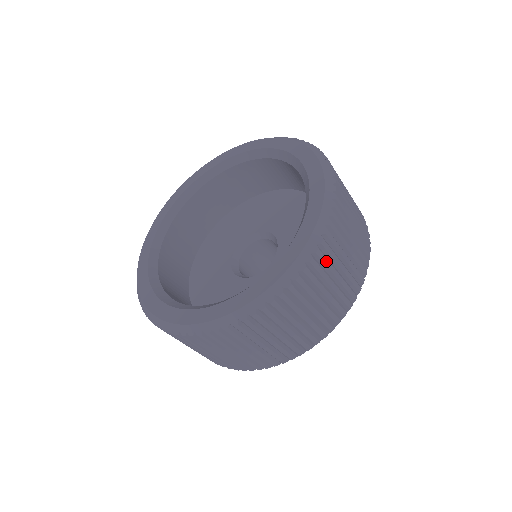
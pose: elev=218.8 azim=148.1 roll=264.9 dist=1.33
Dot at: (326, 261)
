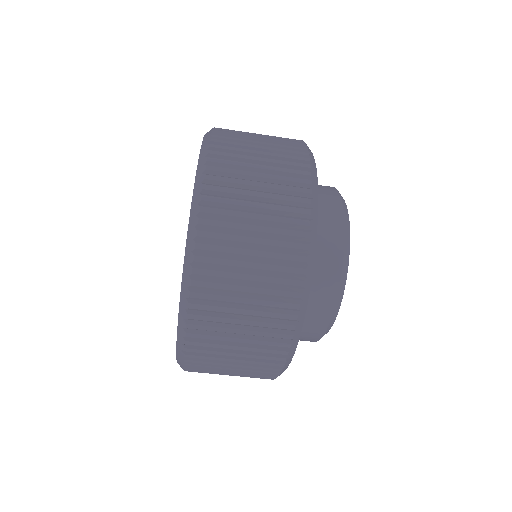
Dot at: (225, 189)
